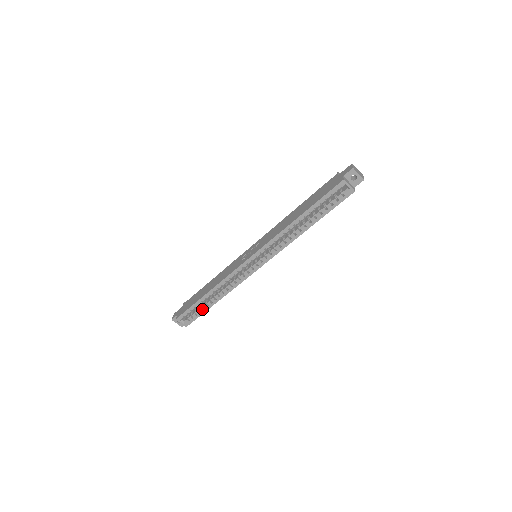
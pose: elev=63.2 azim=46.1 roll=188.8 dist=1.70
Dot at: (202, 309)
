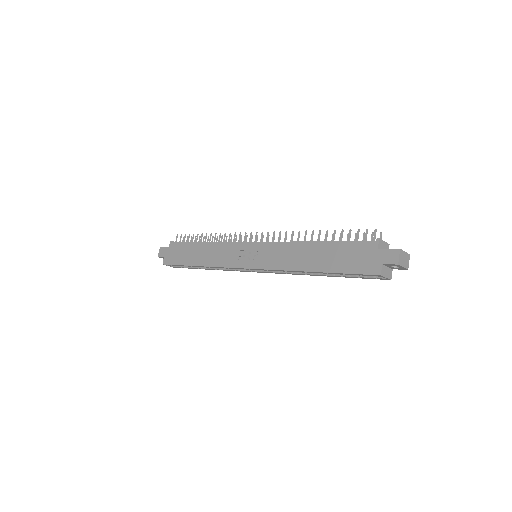
Dot at: occluded
